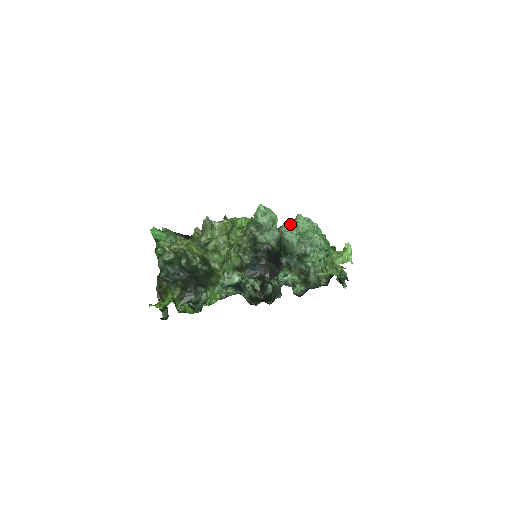
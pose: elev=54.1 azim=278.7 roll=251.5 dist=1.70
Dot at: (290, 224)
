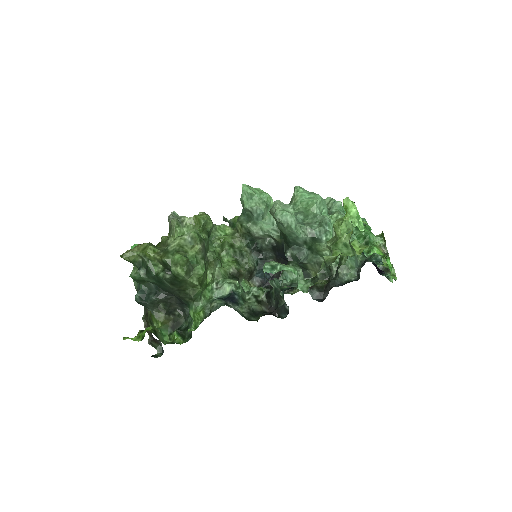
Dot at: occluded
